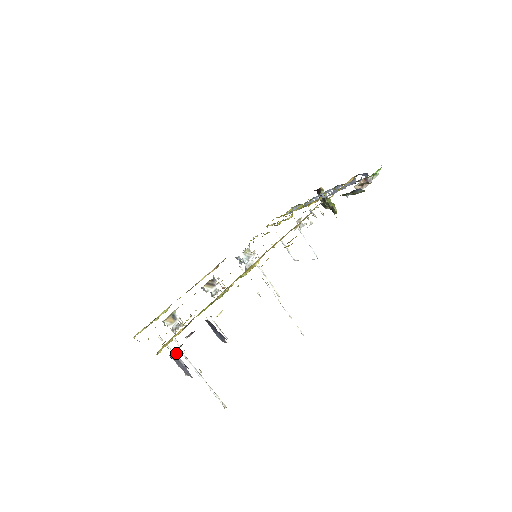
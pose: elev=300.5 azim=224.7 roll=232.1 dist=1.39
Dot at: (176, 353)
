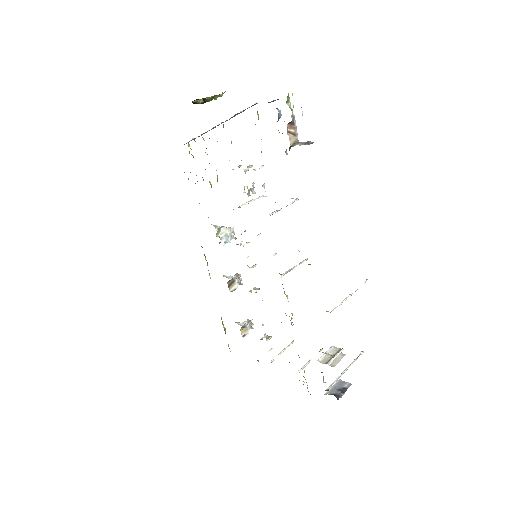
Dot at: occluded
